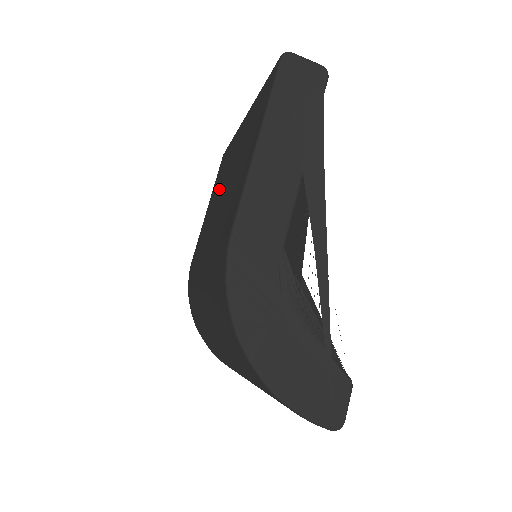
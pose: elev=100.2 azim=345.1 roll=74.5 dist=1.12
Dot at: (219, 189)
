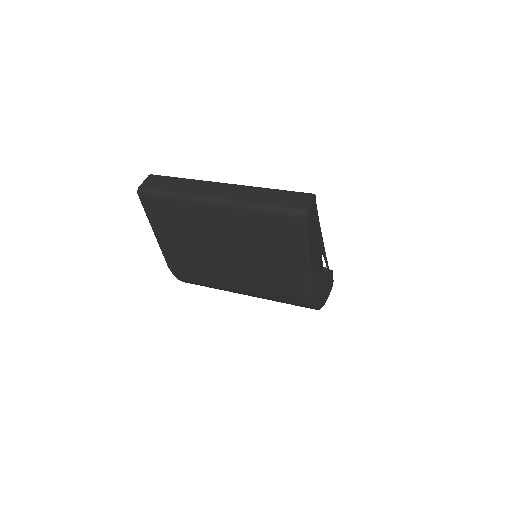
Dot at: (200, 239)
